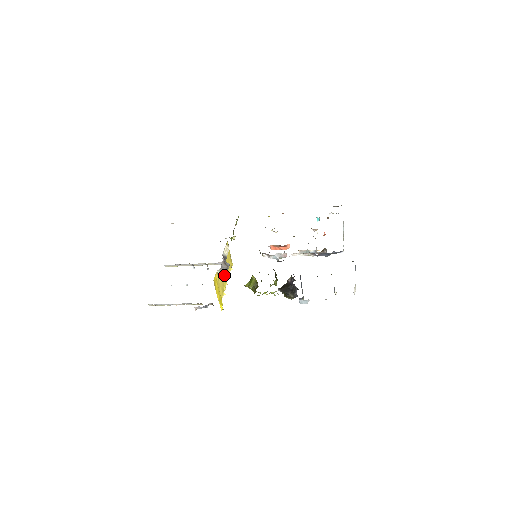
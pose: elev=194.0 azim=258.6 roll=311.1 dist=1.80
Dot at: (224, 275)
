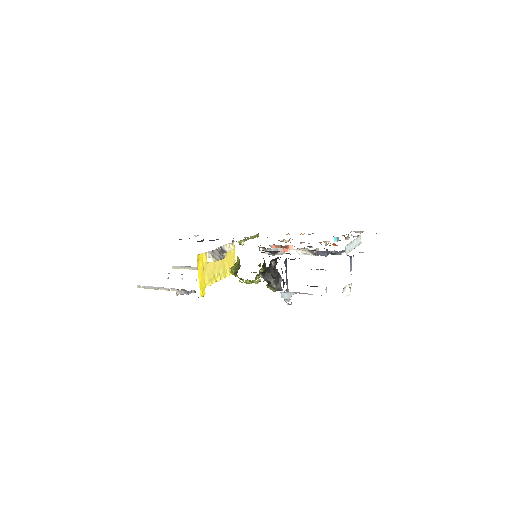
Dot at: (213, 259)
